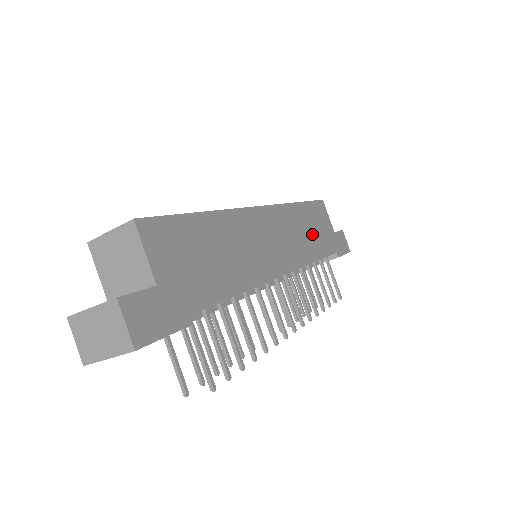
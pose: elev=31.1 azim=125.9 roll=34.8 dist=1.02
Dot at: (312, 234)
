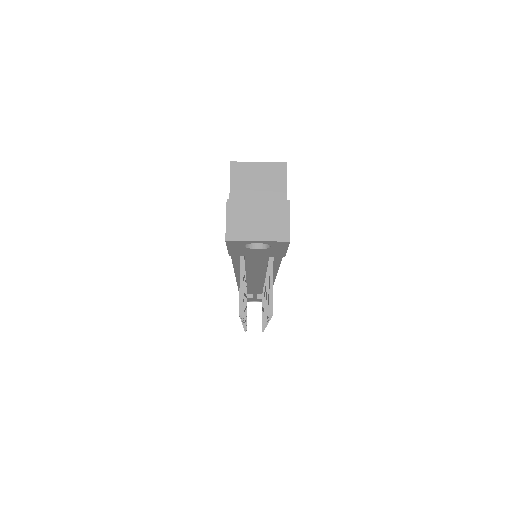
Dot at: occluded
